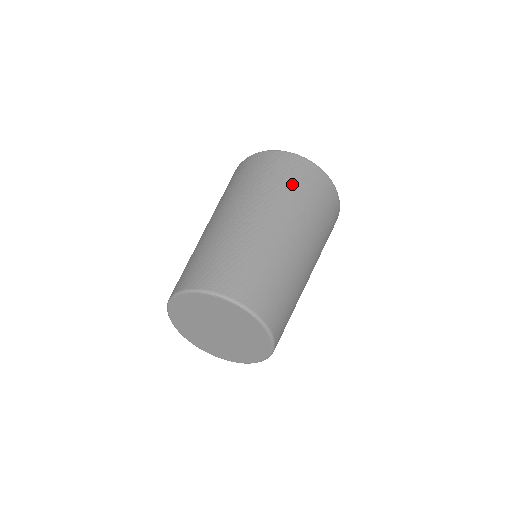
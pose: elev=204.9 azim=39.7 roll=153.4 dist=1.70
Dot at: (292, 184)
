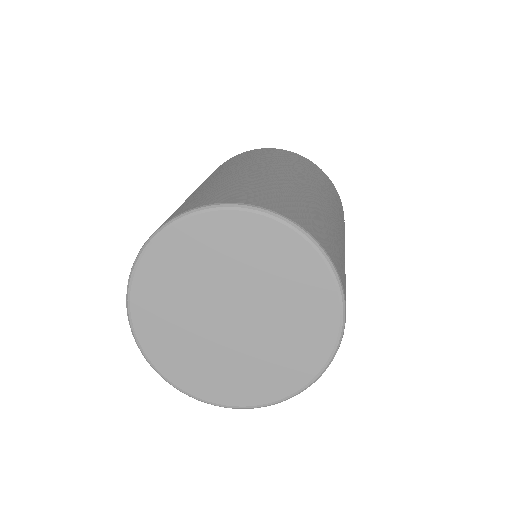
Dot at: (313, 172)
